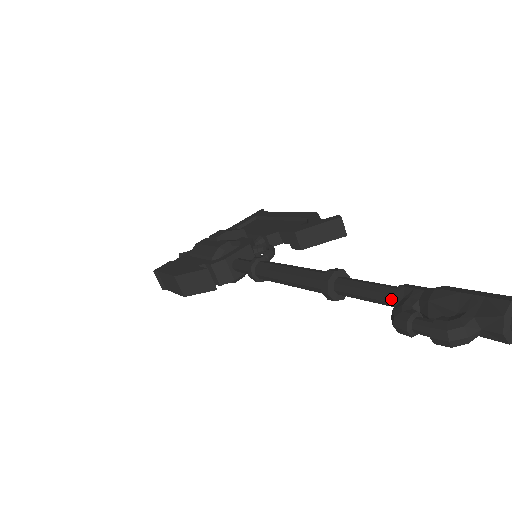
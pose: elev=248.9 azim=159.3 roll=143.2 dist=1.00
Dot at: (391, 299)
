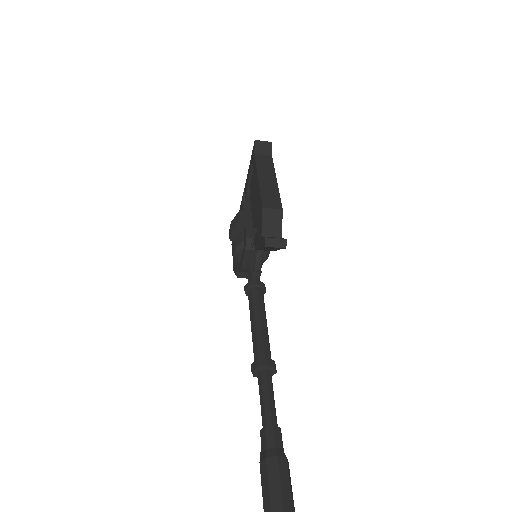
Dot at: occluded
